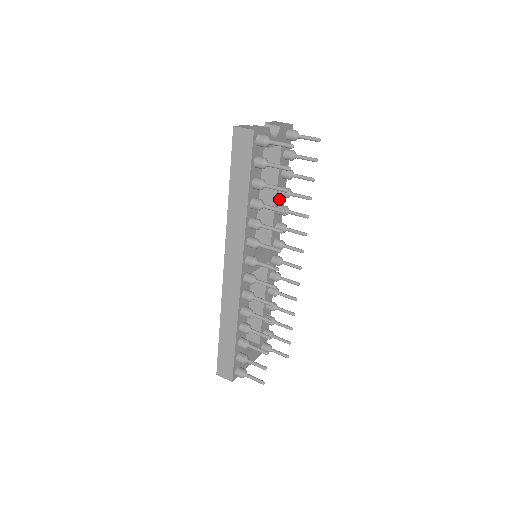
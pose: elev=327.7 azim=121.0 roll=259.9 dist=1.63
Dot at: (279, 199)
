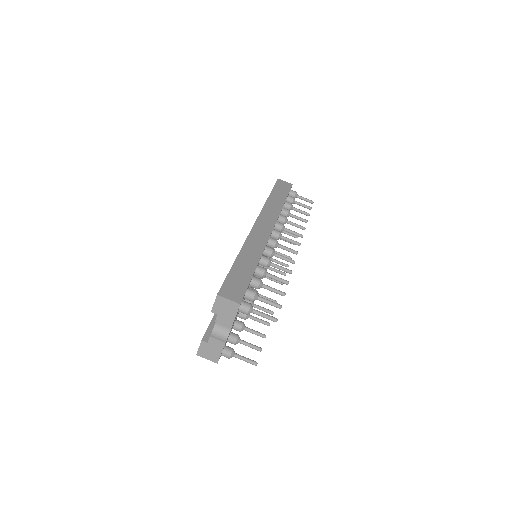
Dot at: occluded
